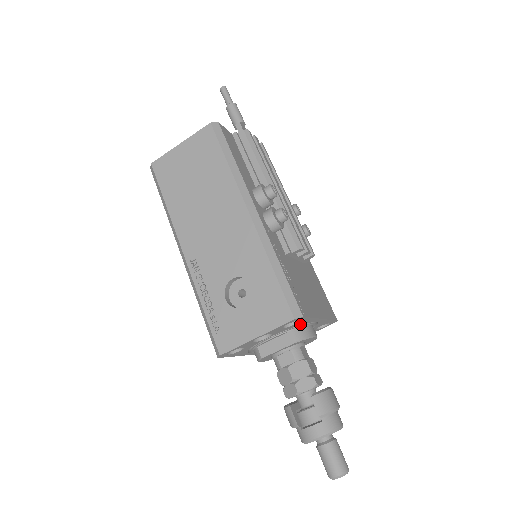
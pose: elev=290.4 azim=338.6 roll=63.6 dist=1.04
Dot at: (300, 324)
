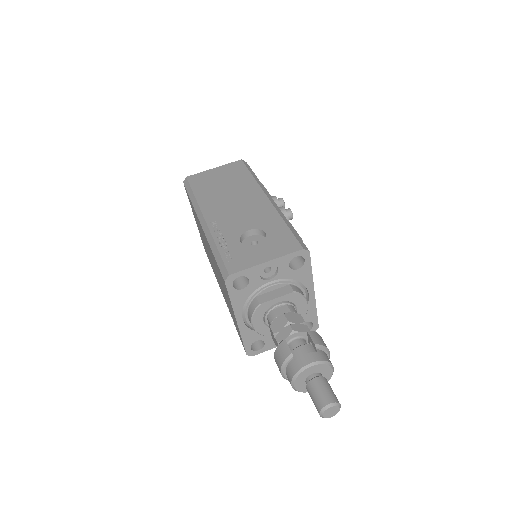
Dot at: (299, 278)
